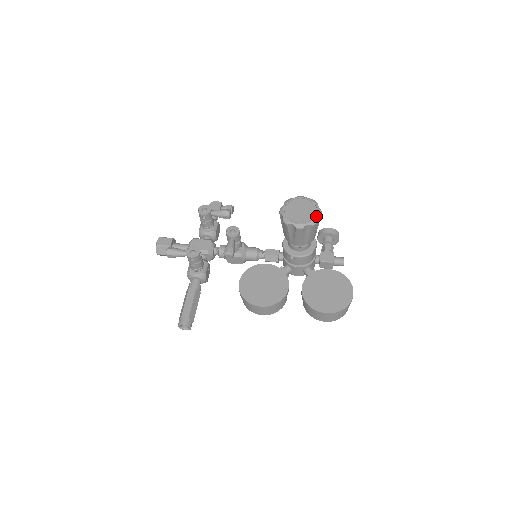
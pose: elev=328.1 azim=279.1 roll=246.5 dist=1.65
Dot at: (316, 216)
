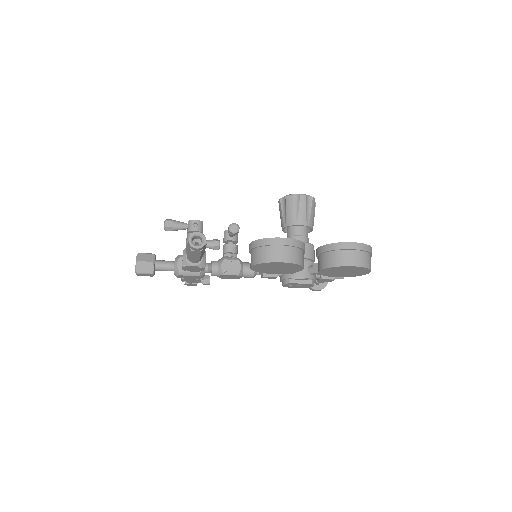
Dot at: occluded
